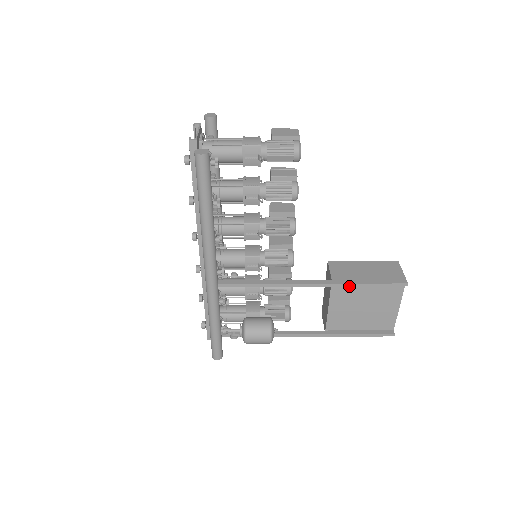
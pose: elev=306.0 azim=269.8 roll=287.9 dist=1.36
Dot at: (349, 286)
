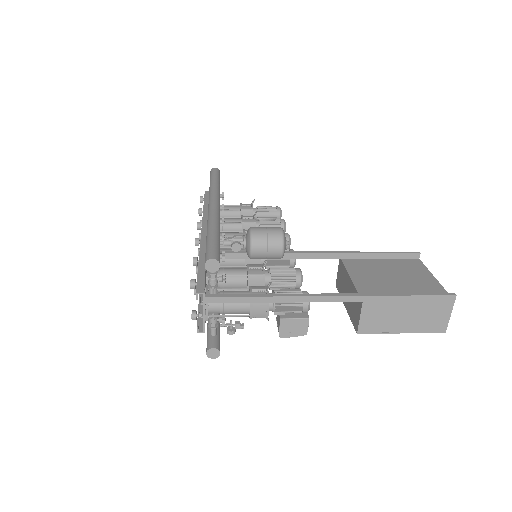
Dot at: (359, 253)
